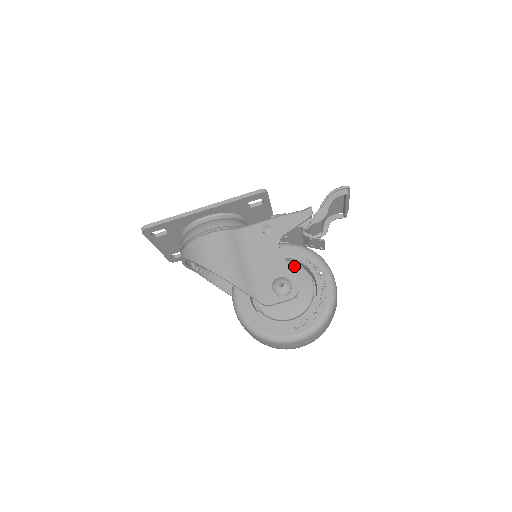
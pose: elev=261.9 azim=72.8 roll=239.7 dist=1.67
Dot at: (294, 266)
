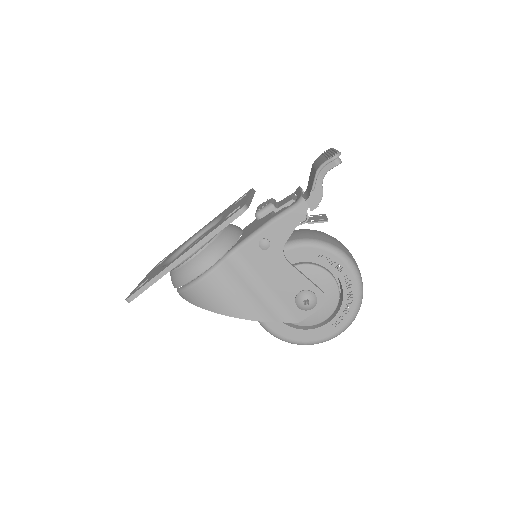
Dot at: (308, 269)
